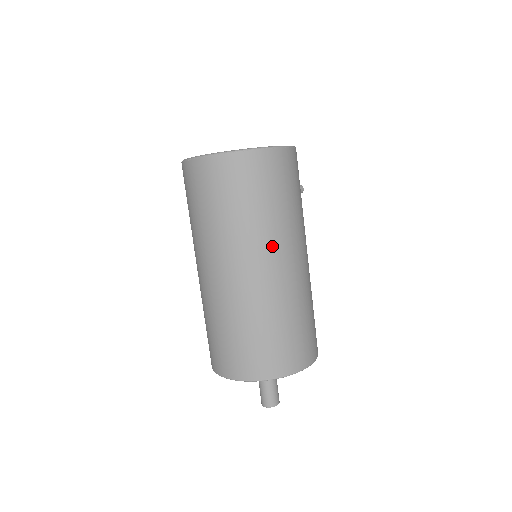
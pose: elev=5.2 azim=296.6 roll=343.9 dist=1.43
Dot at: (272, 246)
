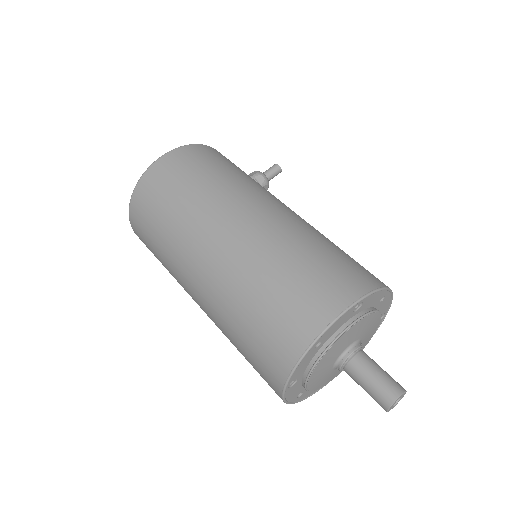
Dot at: (201, 229)
